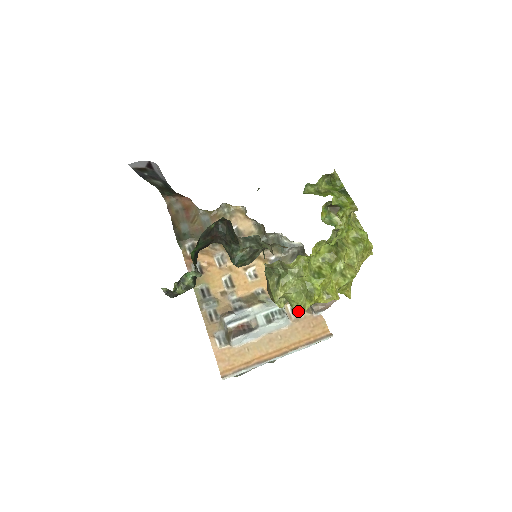
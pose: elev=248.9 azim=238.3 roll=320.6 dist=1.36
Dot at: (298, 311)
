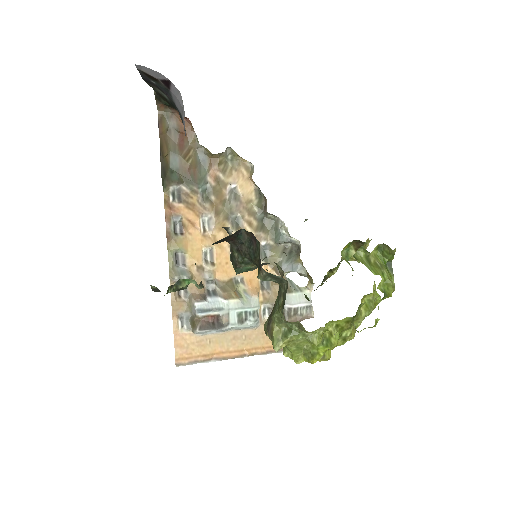
Dot at: occluded
